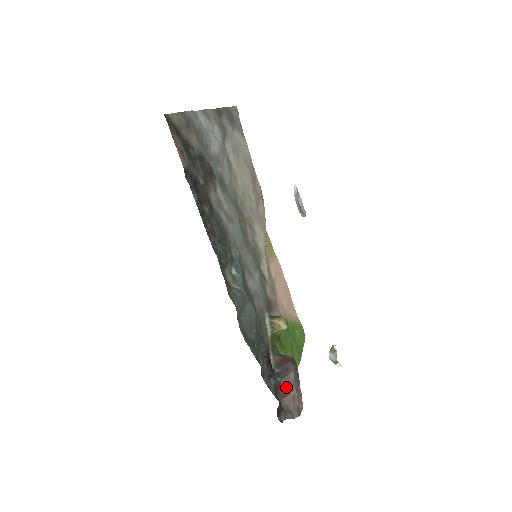
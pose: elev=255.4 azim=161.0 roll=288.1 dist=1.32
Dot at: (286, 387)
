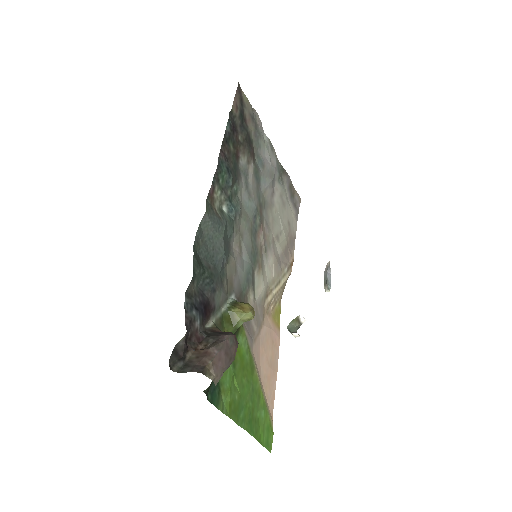
Dot at: (207, 345)
